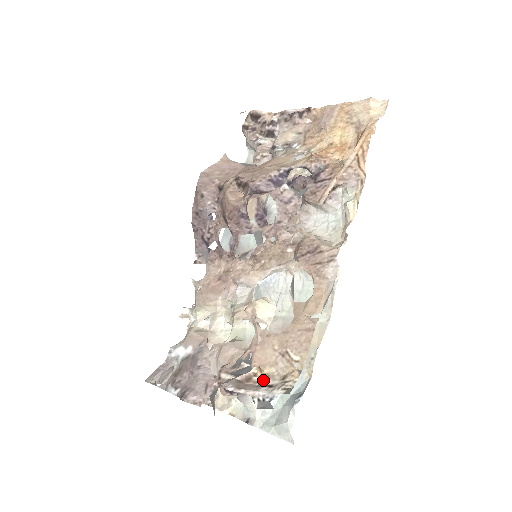
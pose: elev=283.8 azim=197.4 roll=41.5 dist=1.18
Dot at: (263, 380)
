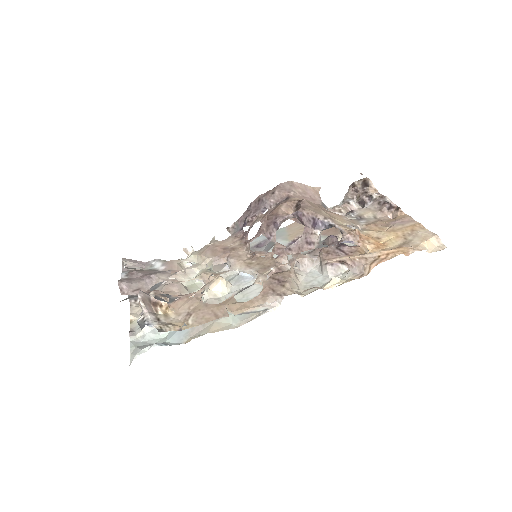
Dot at: (161, 314)
